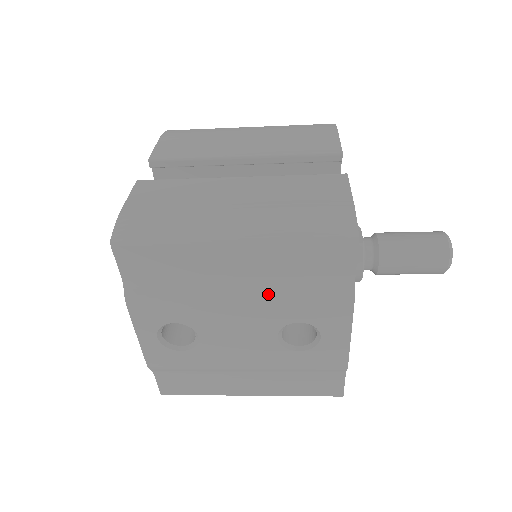
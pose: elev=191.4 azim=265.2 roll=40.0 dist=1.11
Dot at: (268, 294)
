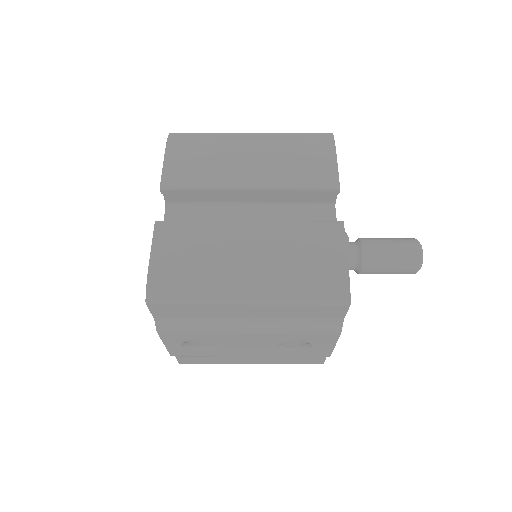
Dot at: (274, 328)
